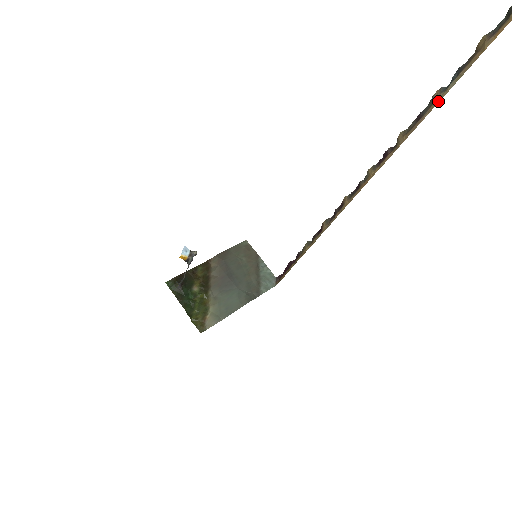
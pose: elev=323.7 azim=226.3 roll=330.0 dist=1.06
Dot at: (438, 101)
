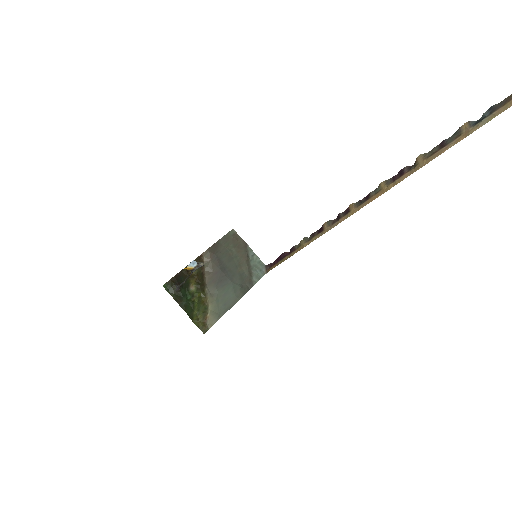
Dot at: (467, 135)
